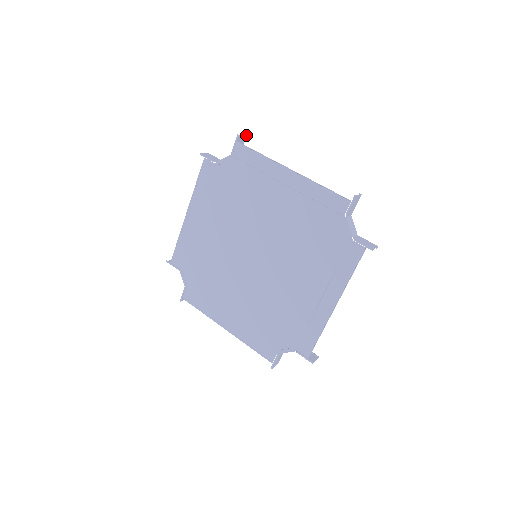
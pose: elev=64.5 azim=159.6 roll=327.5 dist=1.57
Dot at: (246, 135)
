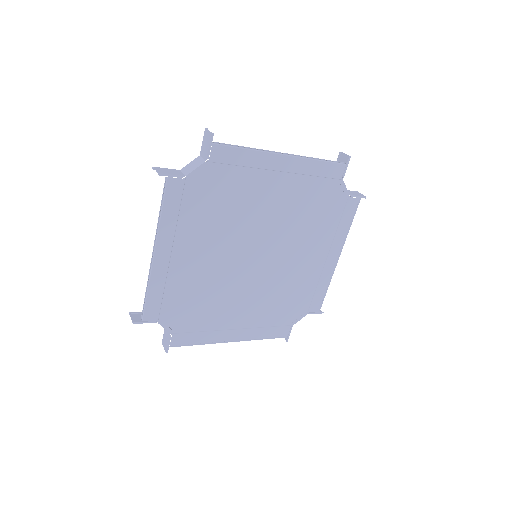
Dot at: (206, 128)
